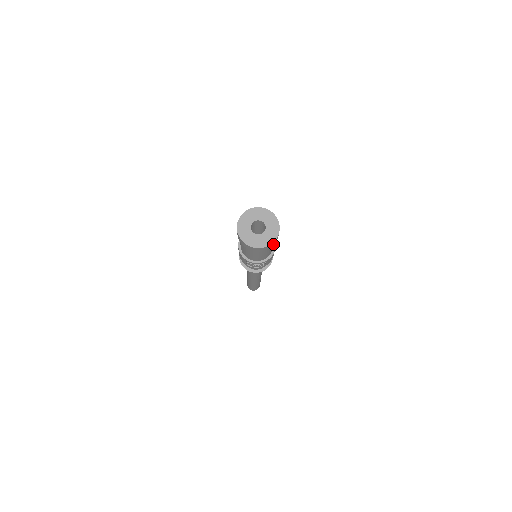
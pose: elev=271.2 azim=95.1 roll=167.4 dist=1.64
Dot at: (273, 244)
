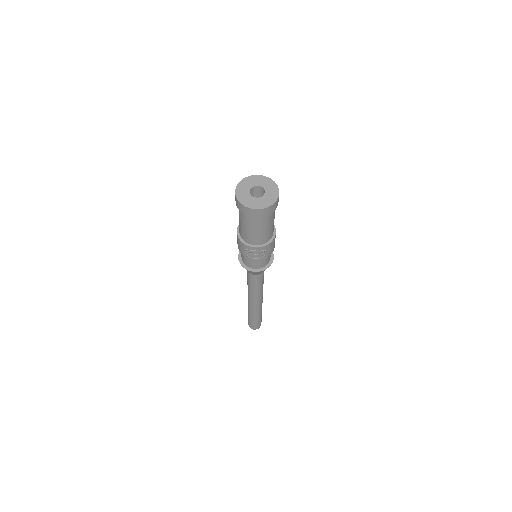
Dot at: (272, 210)
